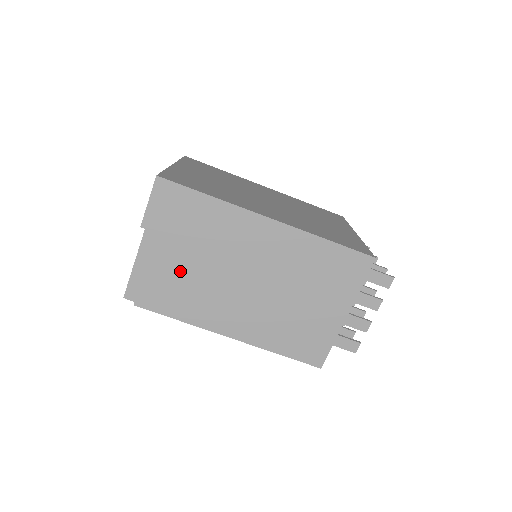
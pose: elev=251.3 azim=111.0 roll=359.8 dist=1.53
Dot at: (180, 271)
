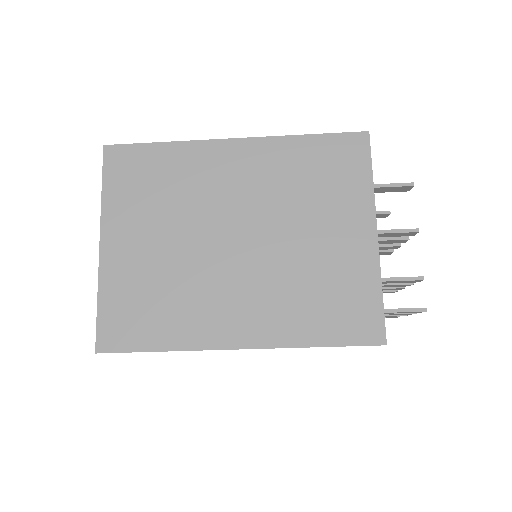
Dot at: occluded
